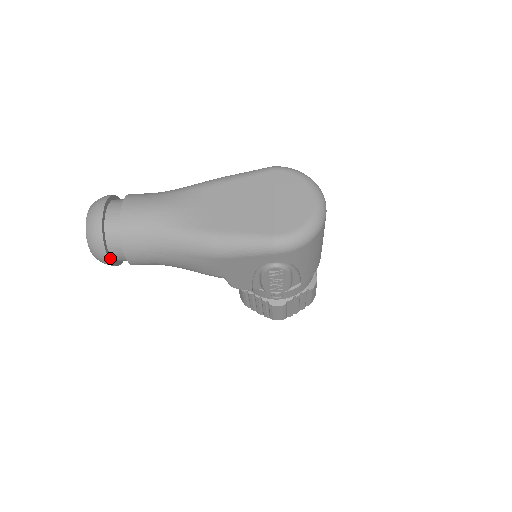
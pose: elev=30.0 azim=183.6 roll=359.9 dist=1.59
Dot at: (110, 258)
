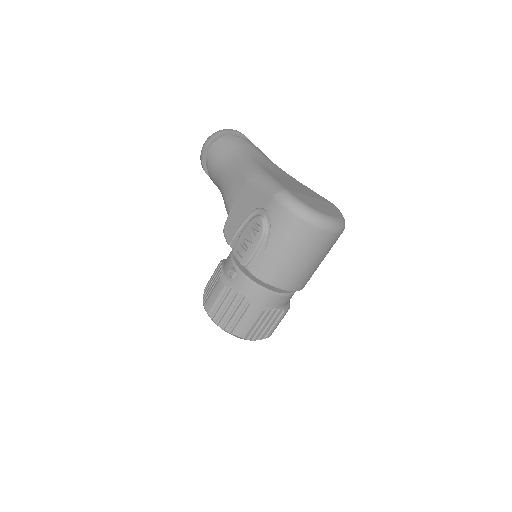
Dot at: (208, 149)
